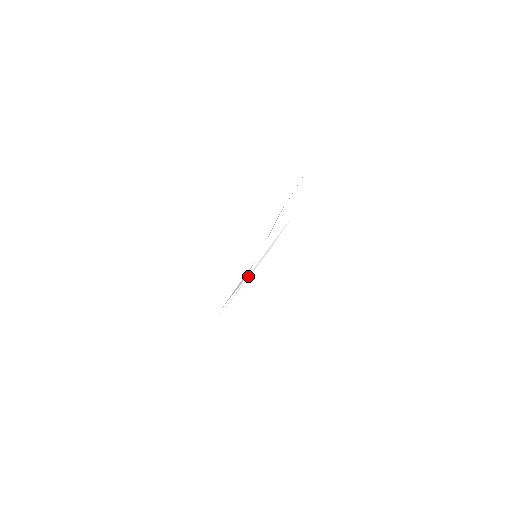
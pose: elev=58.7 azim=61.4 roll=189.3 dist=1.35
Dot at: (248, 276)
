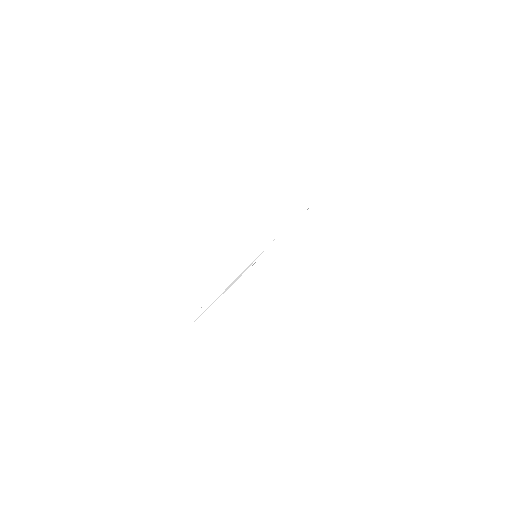
Dot at: (271, 246)
